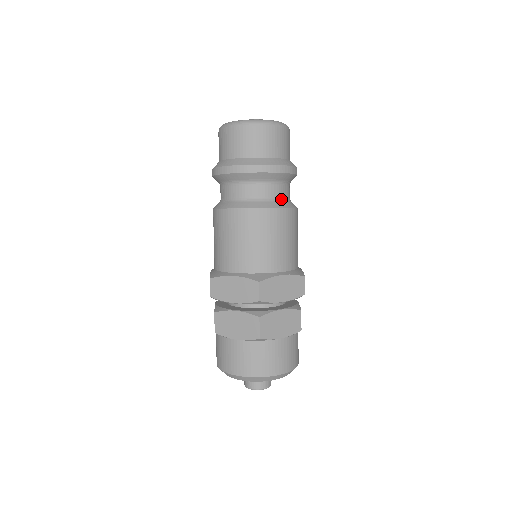
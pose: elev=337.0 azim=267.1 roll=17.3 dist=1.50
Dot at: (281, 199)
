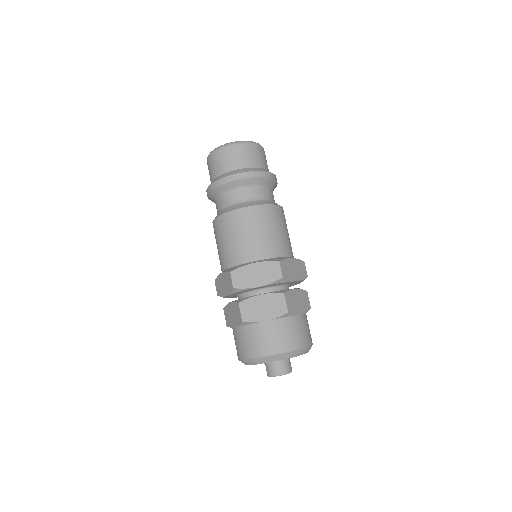
Dot at: (273, 201)
